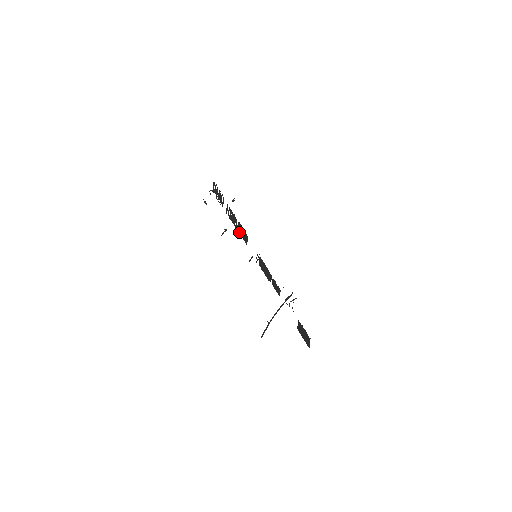
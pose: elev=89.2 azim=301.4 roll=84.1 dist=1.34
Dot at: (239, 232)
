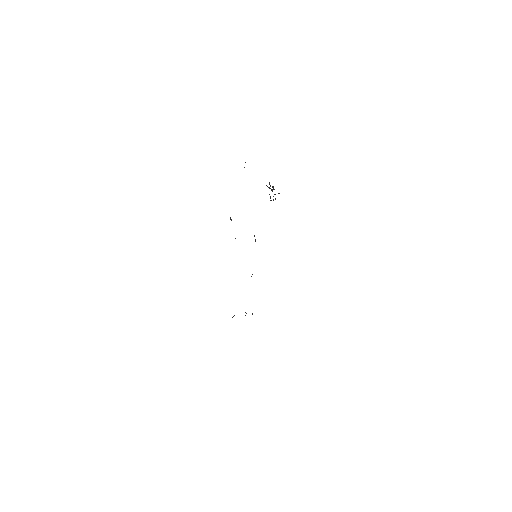
Dot at: occluded
